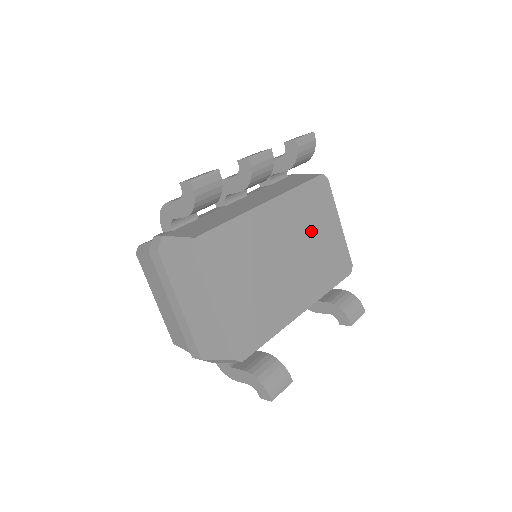
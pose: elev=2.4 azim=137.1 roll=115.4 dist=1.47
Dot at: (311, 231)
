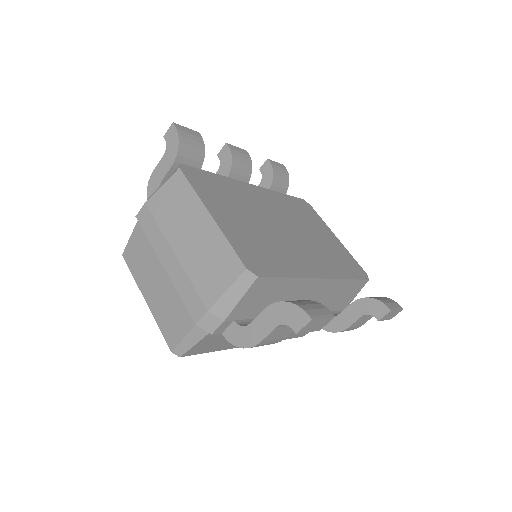
Dot at: (307, 226)
